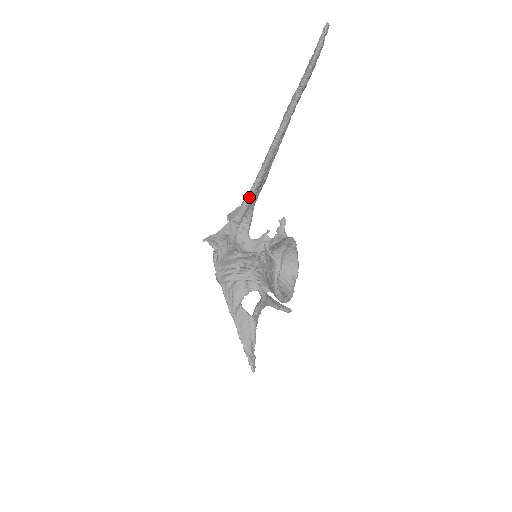
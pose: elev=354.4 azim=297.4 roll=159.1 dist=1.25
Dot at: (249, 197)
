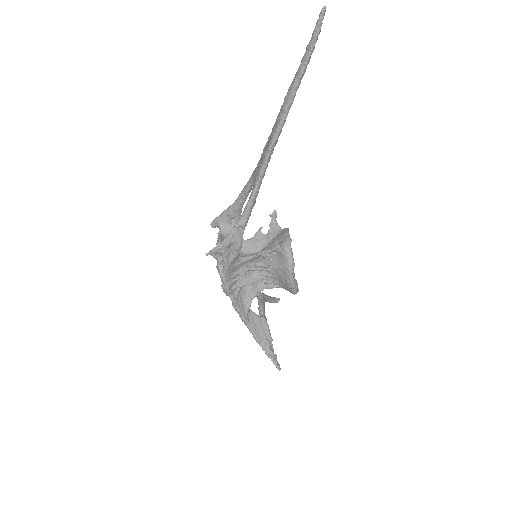
Dot at: (253, 198)
